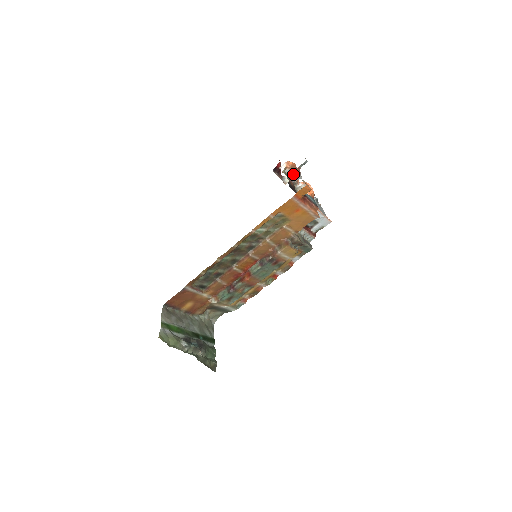
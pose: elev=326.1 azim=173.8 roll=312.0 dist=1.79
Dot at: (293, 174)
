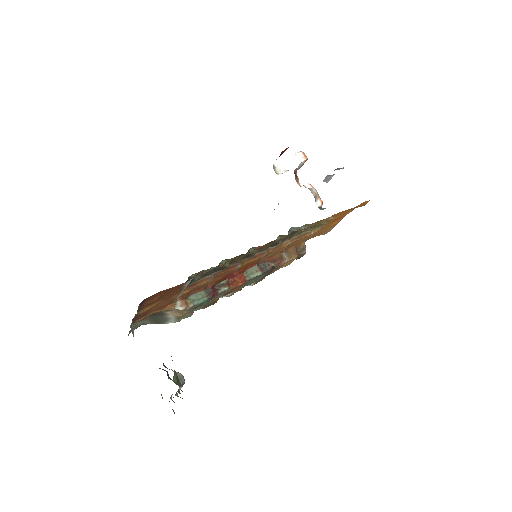
Dot at: occluded
